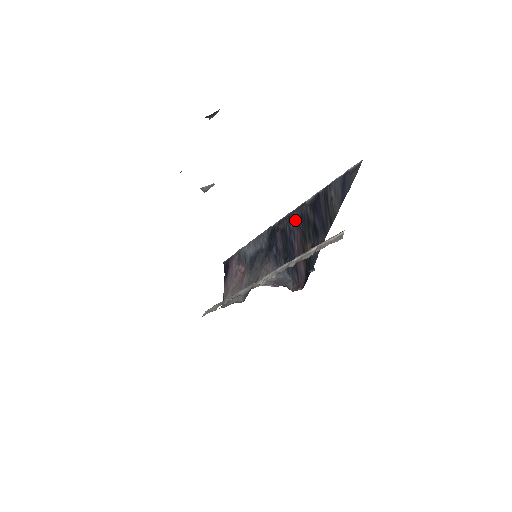
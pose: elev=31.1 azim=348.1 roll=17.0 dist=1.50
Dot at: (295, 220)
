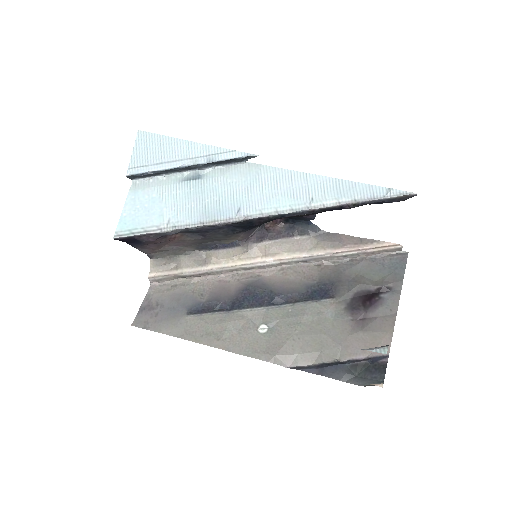
Dot at: occluded
